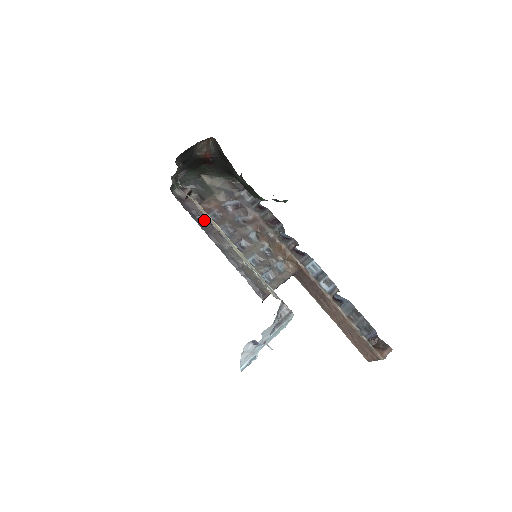
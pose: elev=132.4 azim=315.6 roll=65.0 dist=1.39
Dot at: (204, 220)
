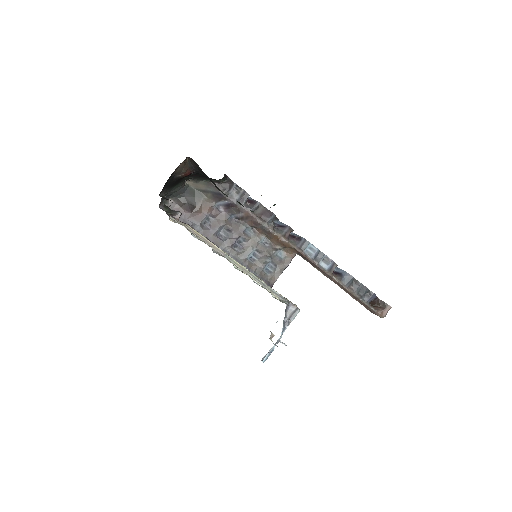
Dot at: (200, 227)
